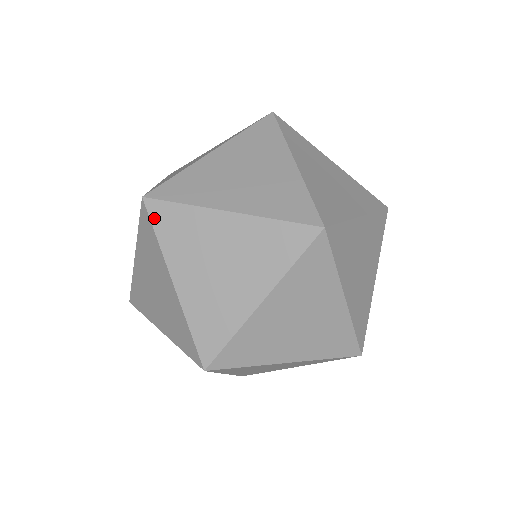
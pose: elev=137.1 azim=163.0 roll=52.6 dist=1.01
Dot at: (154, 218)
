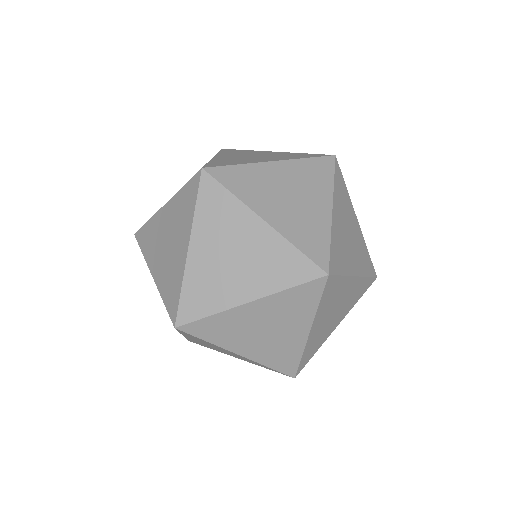
Dot at: (140, 242)
